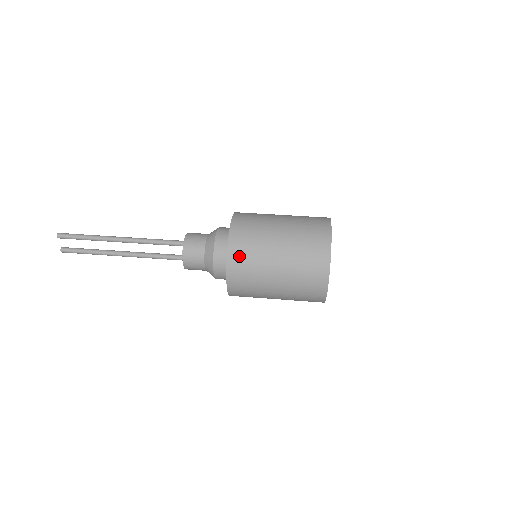
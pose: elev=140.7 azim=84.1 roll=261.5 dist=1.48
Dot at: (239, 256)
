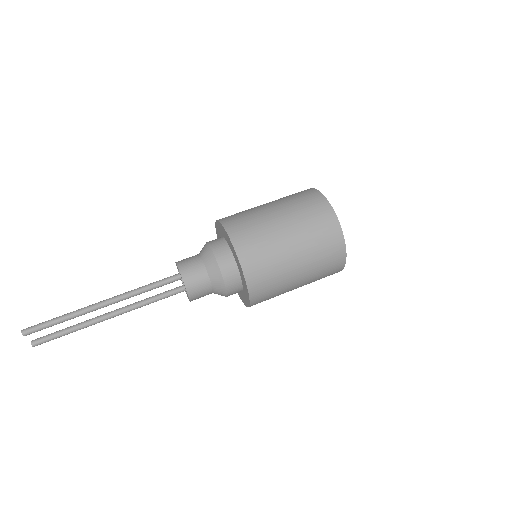
Dot at: (257, 273)
